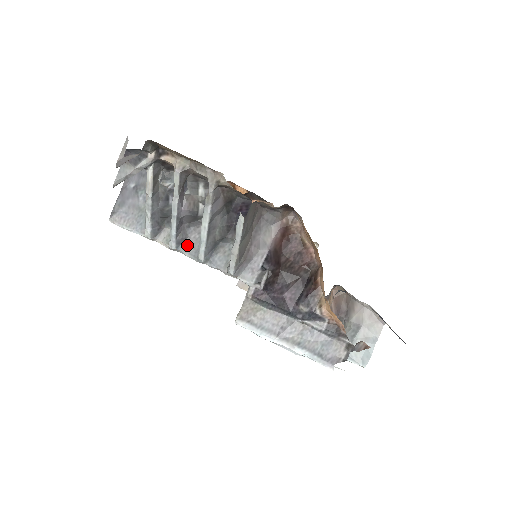
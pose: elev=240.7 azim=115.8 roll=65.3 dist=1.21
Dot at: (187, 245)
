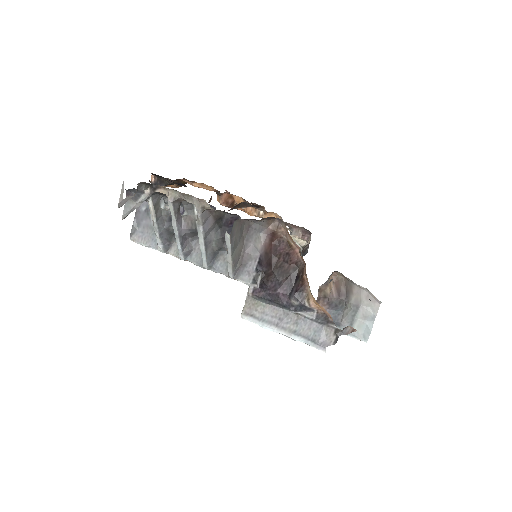
Dot at: (194, 255)
